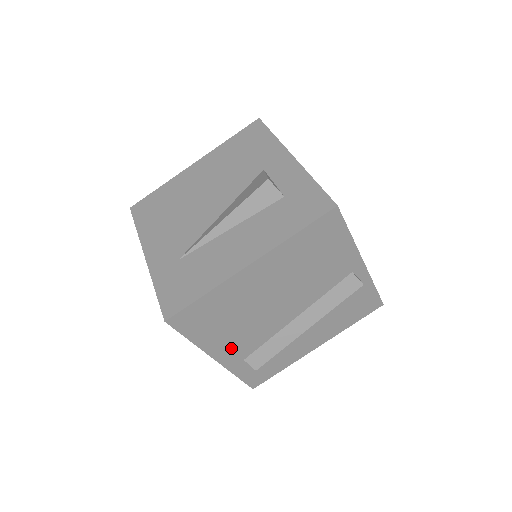
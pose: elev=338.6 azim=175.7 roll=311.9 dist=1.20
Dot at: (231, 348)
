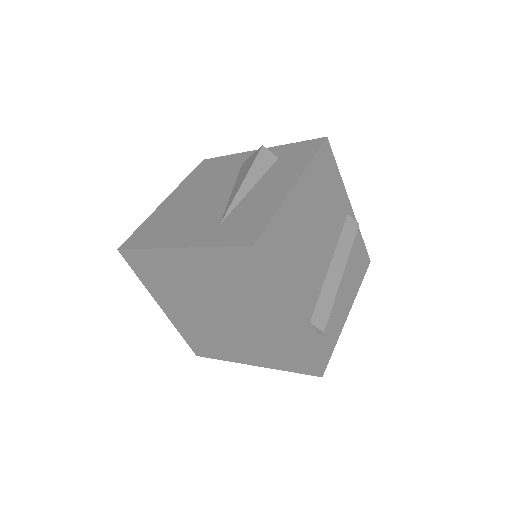
Dot at: (299, 301)
